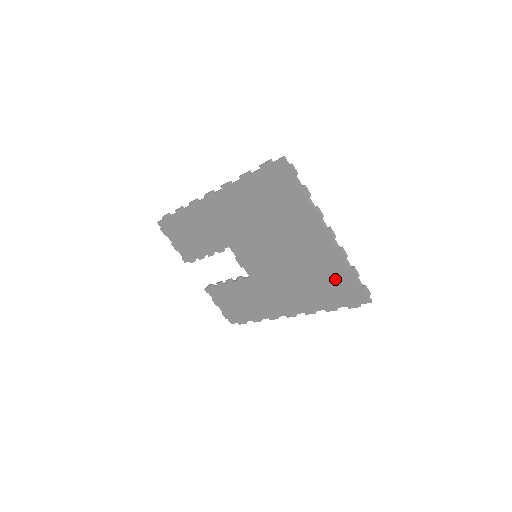
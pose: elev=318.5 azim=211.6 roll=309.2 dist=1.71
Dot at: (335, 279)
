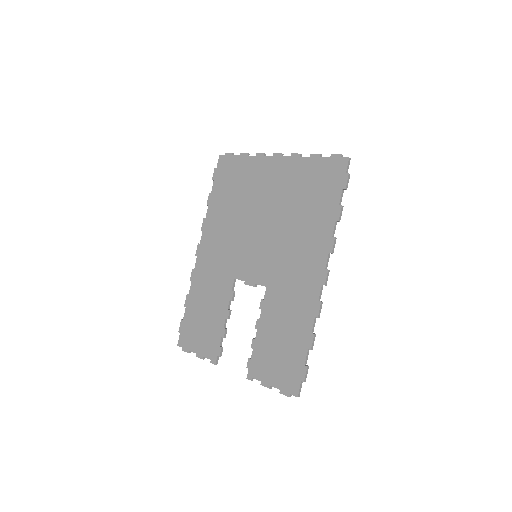
Dot at: (312, 181)
